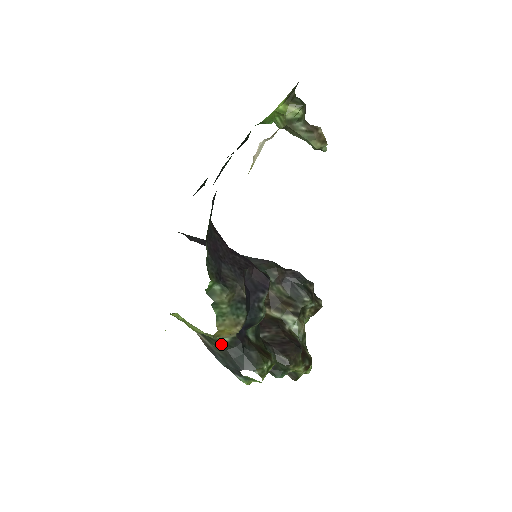
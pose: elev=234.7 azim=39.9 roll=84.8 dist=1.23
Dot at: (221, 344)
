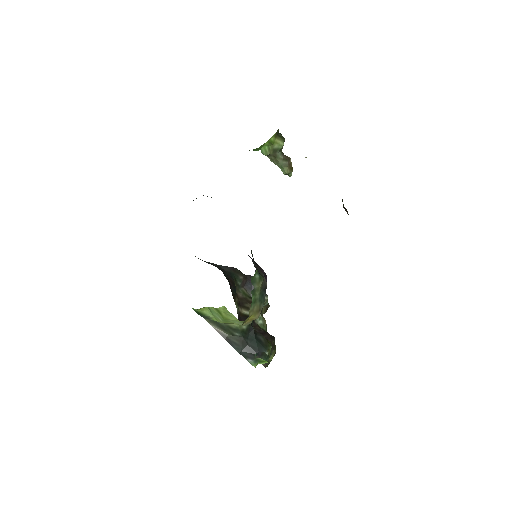
Dot at: (239, 332)
